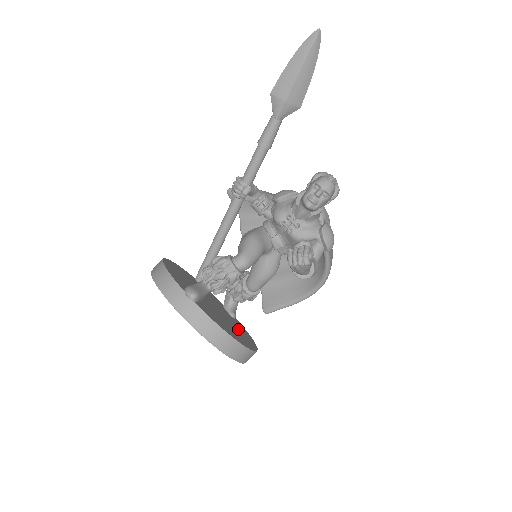
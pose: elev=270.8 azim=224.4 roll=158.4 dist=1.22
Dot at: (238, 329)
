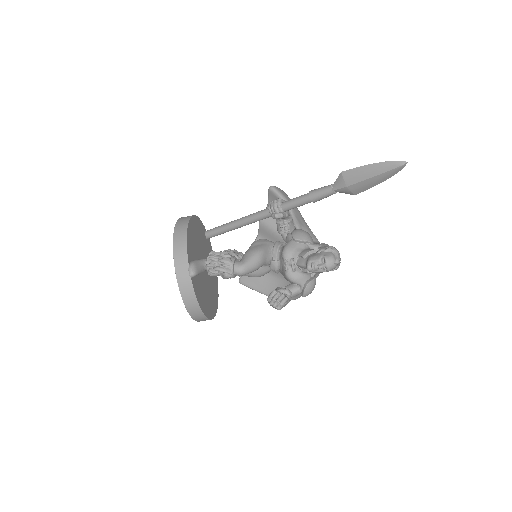
Dot at: (212, 293)
